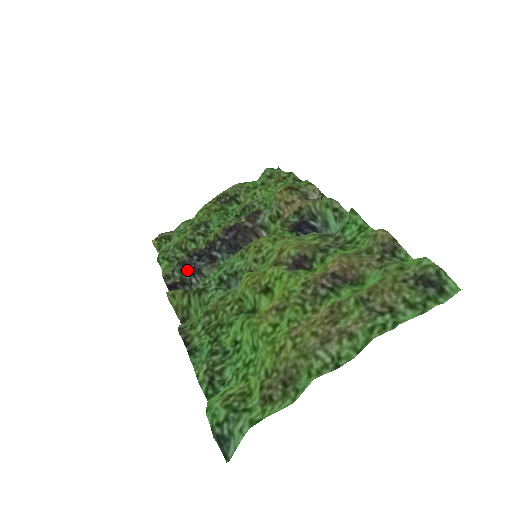
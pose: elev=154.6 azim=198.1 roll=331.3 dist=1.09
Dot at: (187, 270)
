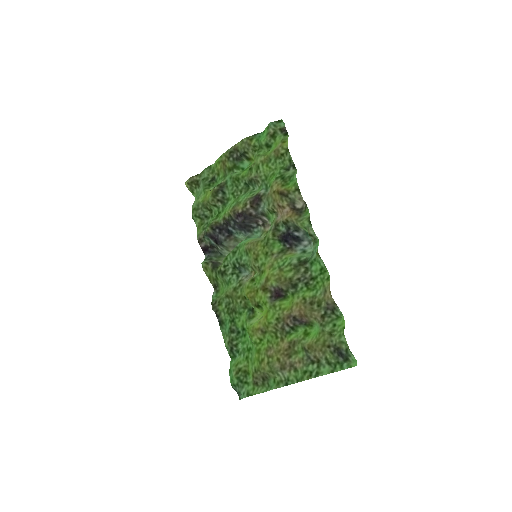
Dot at: (213, 239)
